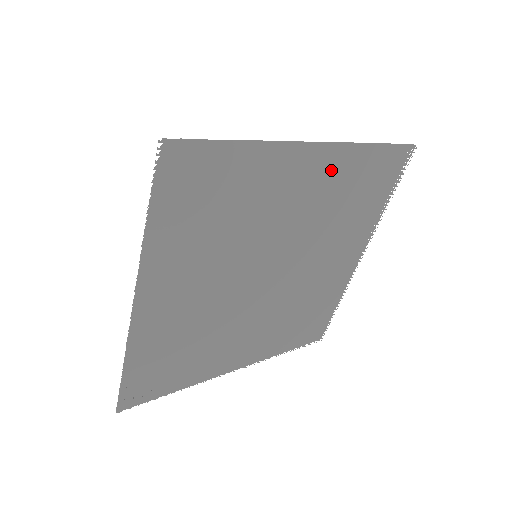
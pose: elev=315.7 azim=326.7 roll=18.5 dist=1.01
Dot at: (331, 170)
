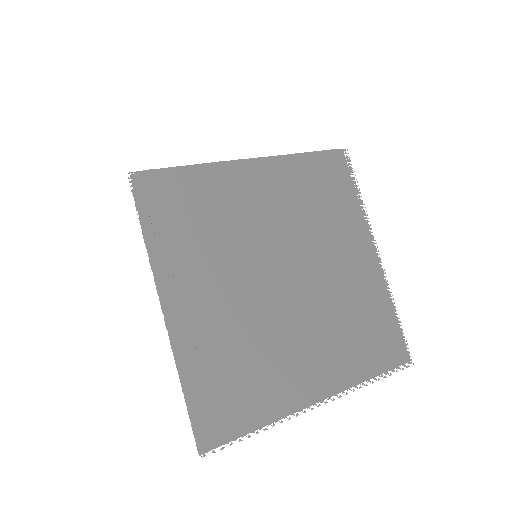
Dot at: occluded
